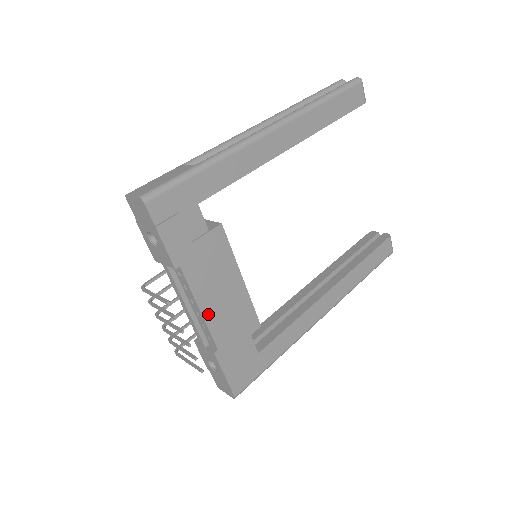
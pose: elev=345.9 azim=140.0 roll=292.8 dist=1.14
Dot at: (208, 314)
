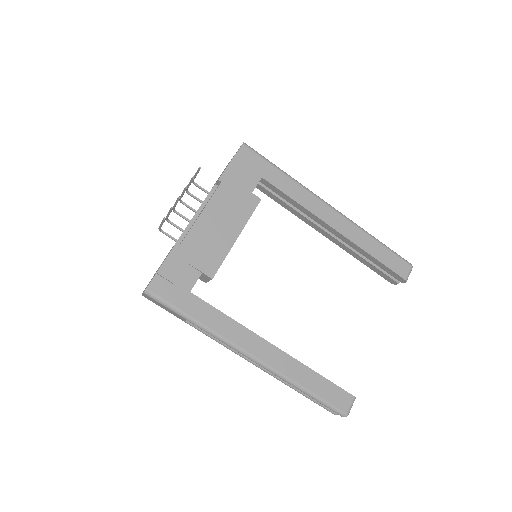
Dot at: (201, 221)
